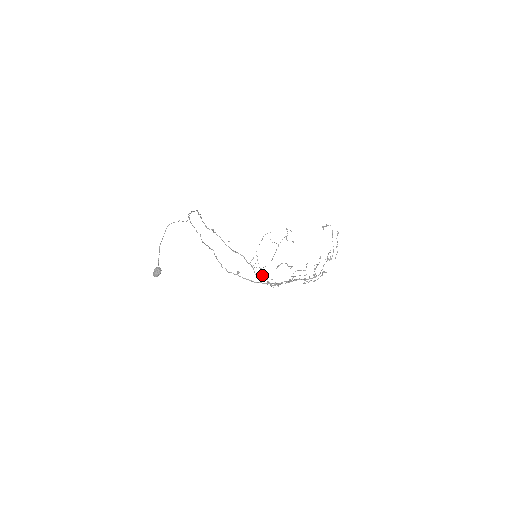
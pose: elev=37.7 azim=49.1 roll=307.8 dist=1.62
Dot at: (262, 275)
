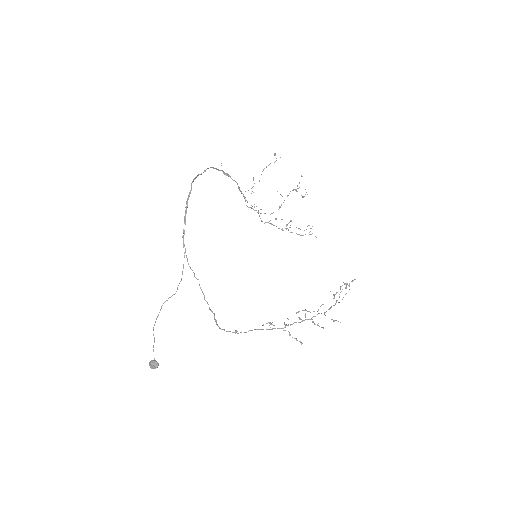
Dot at: occluded
